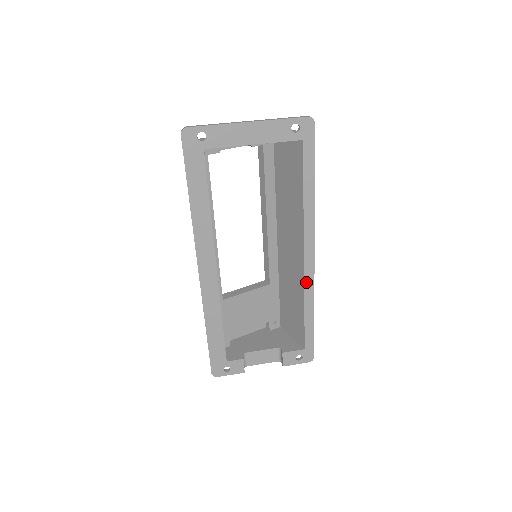
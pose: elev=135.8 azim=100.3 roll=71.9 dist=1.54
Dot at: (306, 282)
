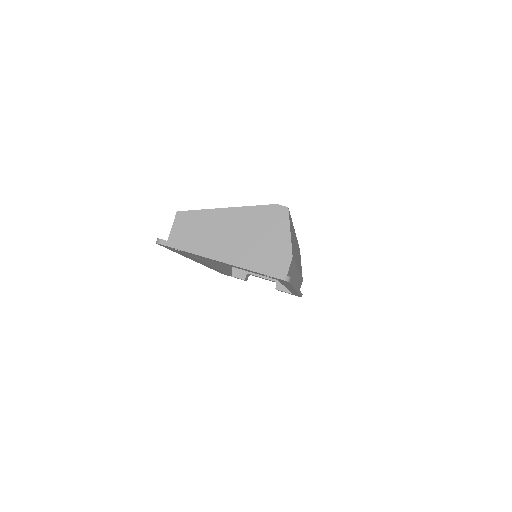
Dot at: (291, 291)
